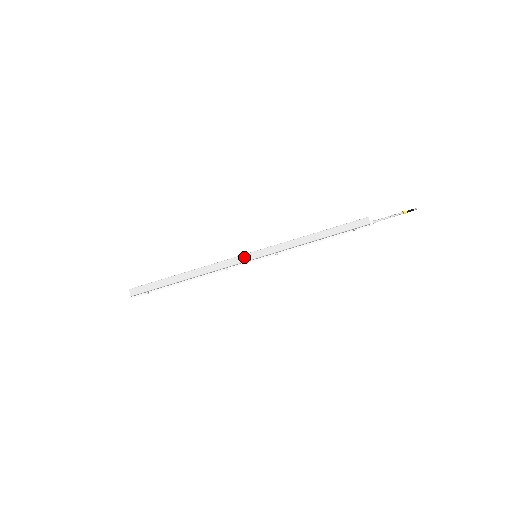
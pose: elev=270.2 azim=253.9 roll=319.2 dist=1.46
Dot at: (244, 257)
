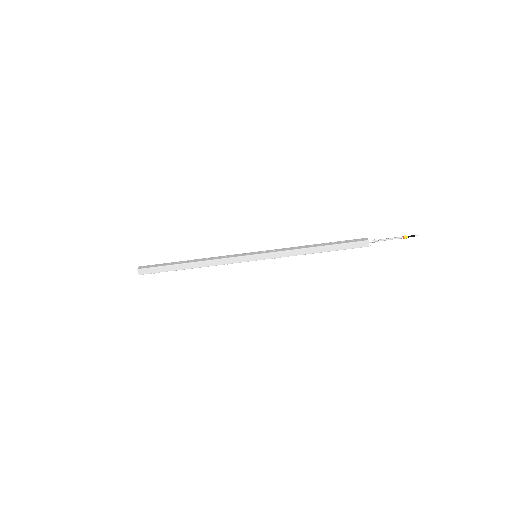
Dot at: (244, 258)
